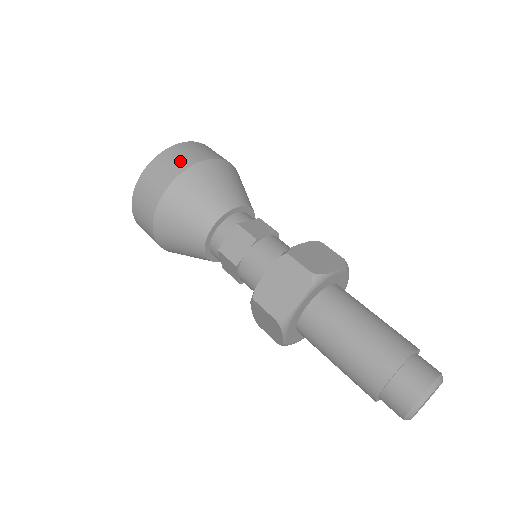
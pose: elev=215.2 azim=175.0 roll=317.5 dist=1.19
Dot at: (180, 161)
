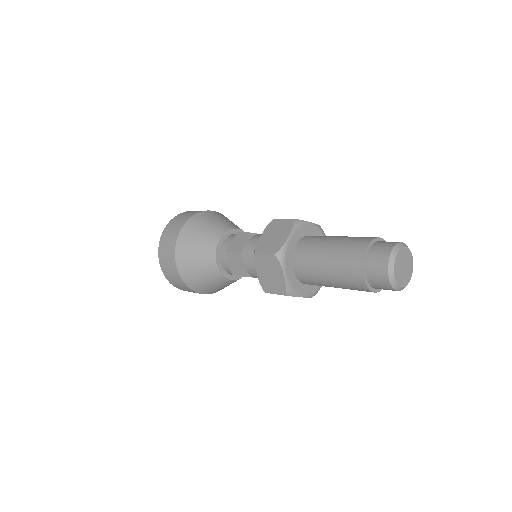
Dot at: (169, 246)
